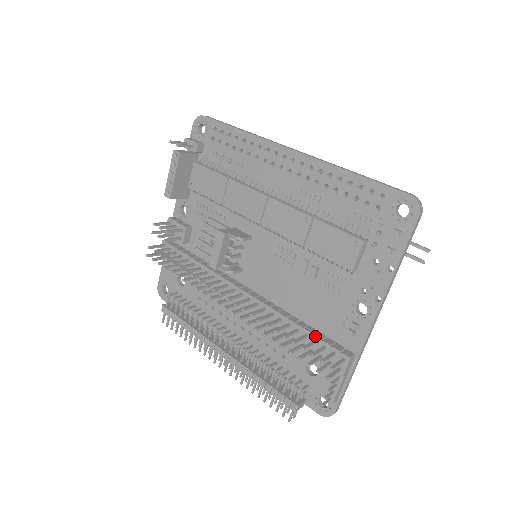
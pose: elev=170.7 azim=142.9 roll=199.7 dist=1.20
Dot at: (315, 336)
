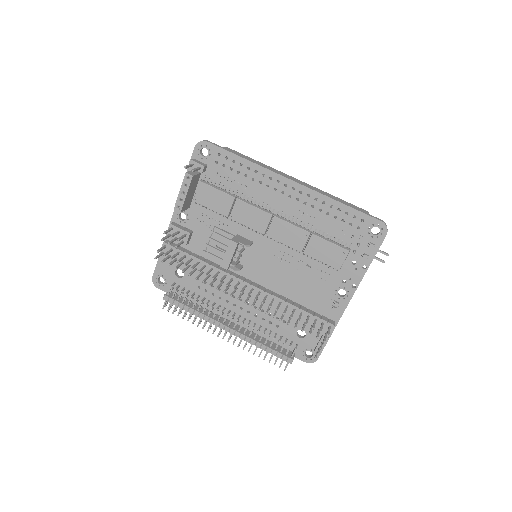
Dot at: (308, 313)
